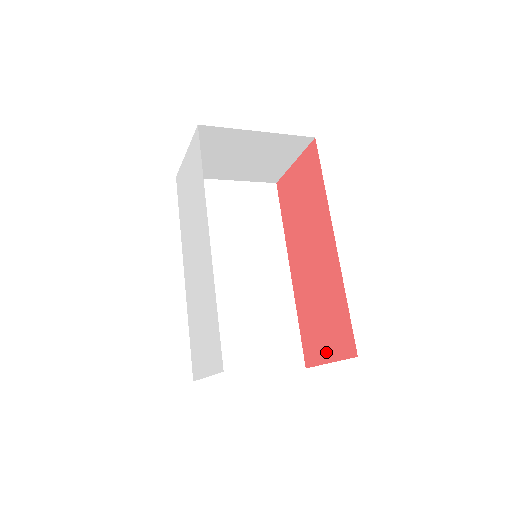
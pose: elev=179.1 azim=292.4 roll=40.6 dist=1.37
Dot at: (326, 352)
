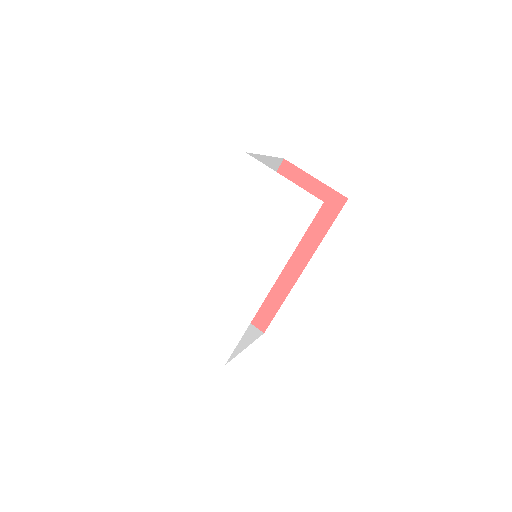
Dot at: occluded
